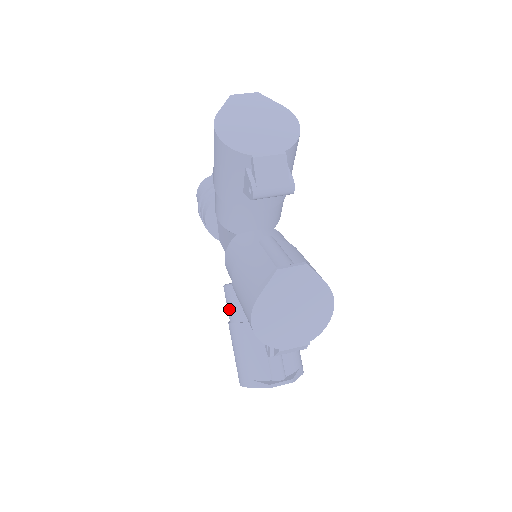
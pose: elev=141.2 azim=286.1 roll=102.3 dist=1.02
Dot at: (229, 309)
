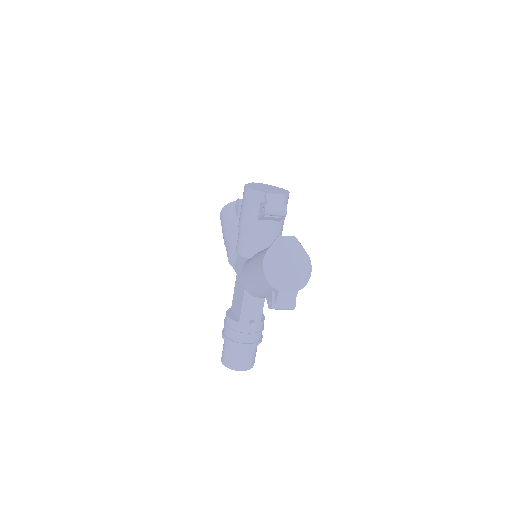
Dot at: (246, 269)
